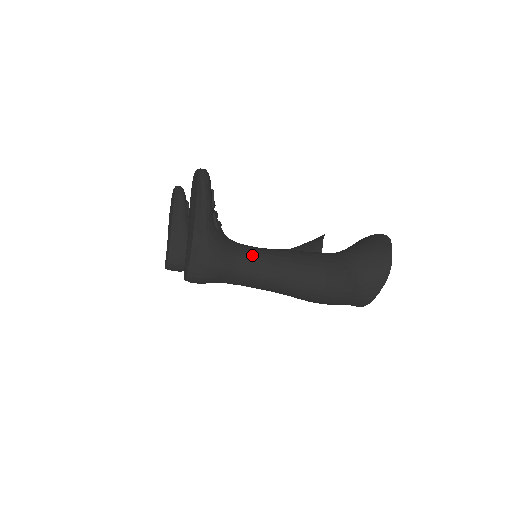
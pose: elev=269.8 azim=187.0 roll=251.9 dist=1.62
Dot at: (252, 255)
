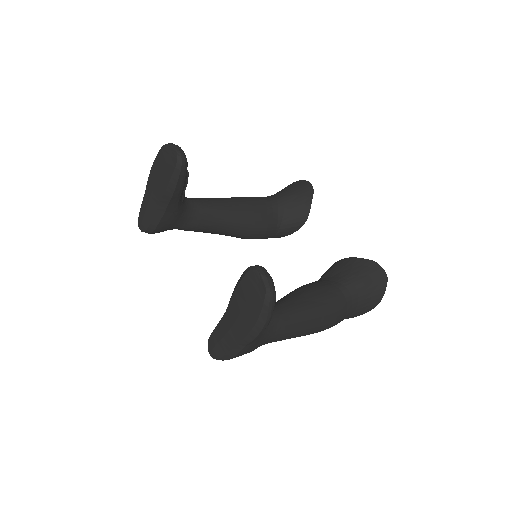
Dot at: (280, 330)
